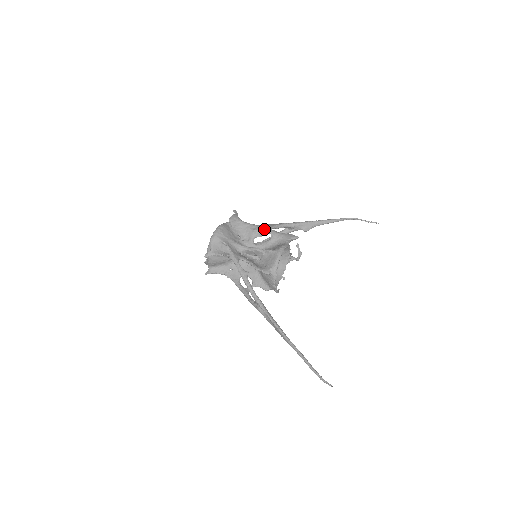
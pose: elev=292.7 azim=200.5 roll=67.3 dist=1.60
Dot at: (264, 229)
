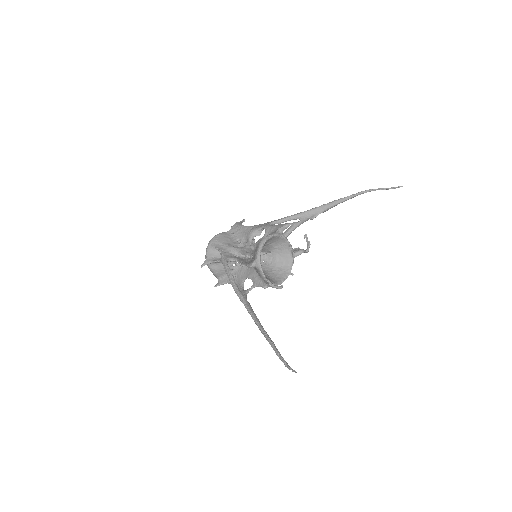
Dot at: (260, 226)
